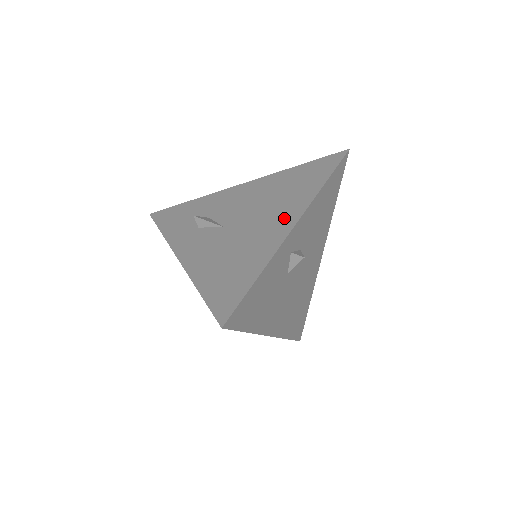
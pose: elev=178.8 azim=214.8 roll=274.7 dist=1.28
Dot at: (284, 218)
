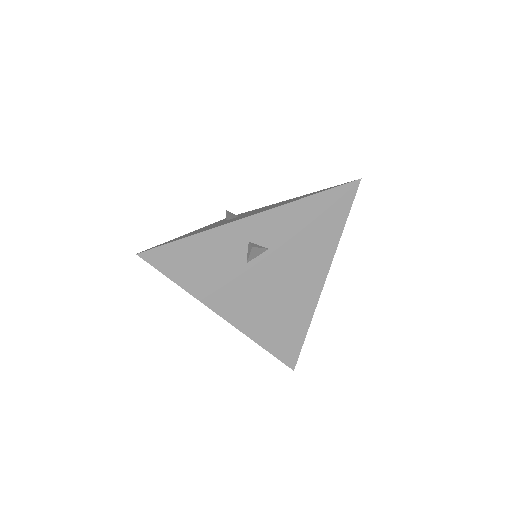
Dot at: occluded
